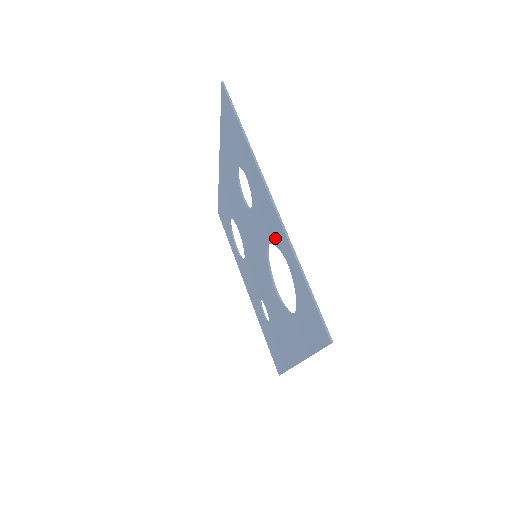
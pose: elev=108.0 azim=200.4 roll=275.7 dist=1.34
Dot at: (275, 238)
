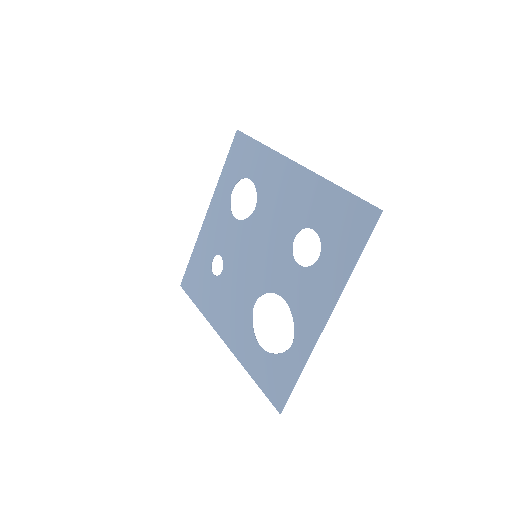
Dot at: (299, 321)
